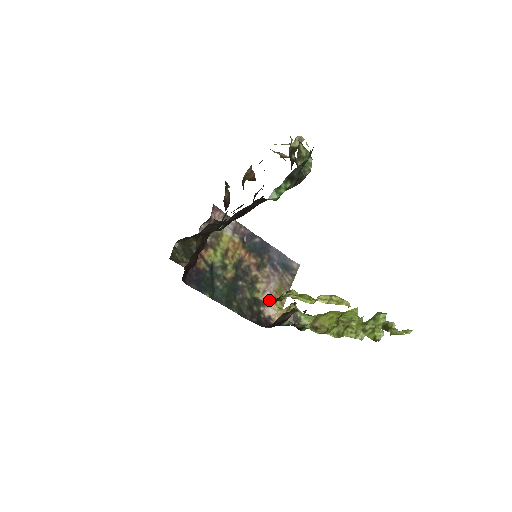
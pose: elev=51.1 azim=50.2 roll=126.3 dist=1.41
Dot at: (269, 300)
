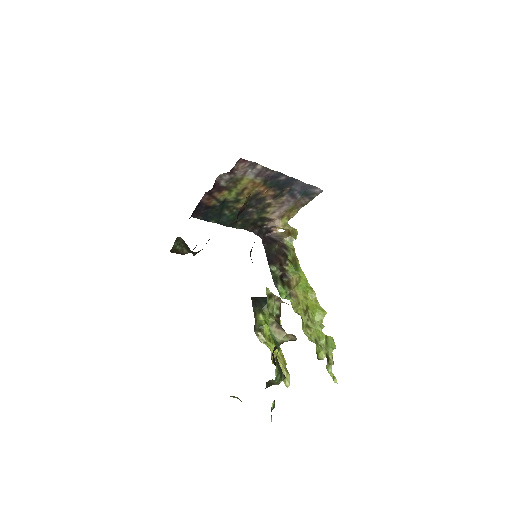
Dot at: (276, 218)
